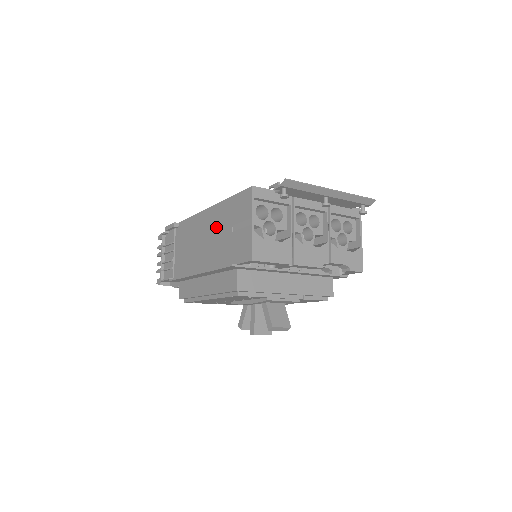
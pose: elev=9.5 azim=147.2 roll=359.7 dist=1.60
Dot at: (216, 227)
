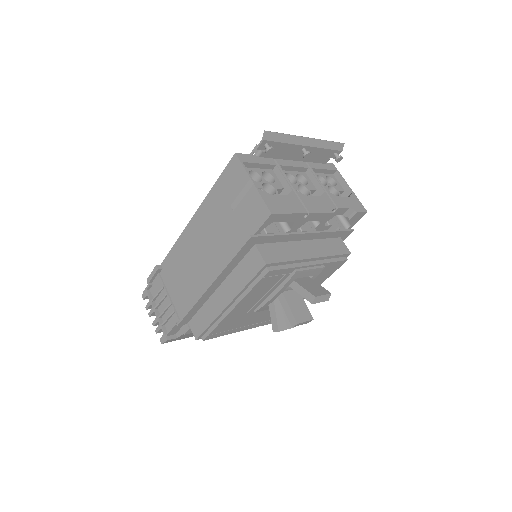
Dot at: (211, 225)
